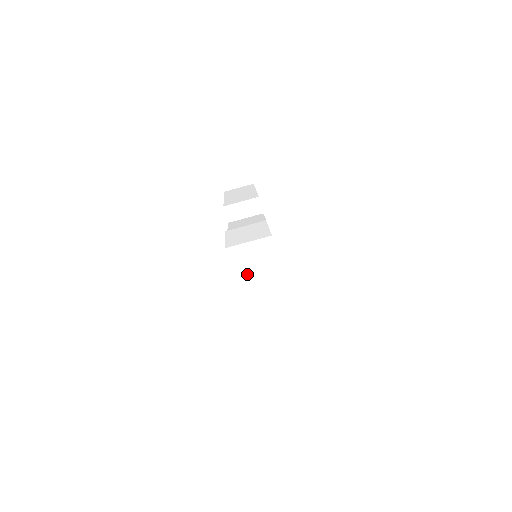
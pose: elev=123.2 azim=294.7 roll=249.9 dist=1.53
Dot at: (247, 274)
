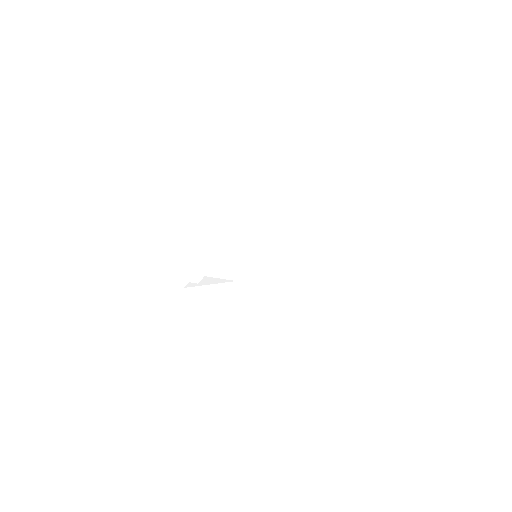
Dot at: (378, 262)
